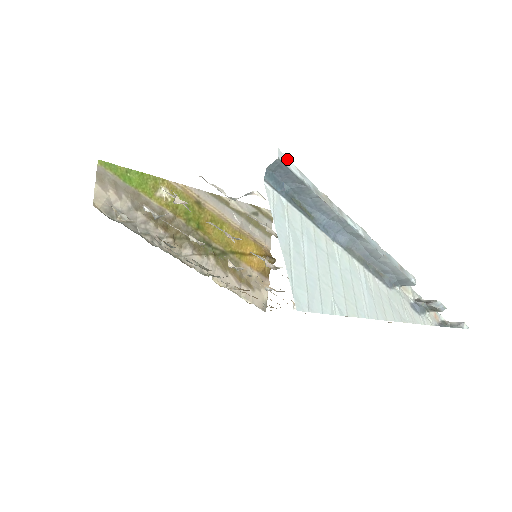
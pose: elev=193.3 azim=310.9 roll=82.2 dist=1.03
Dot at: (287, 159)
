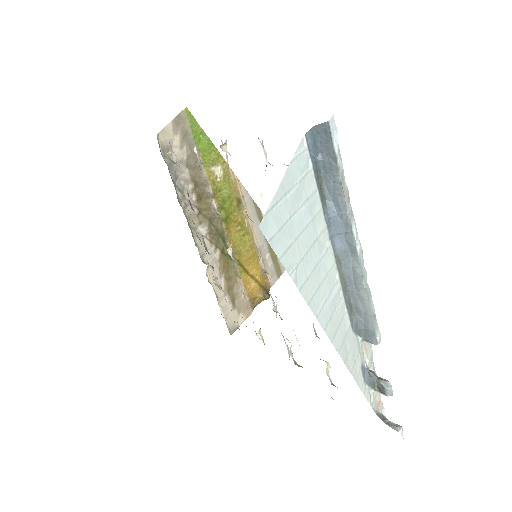
Dot at: (335, 130)
